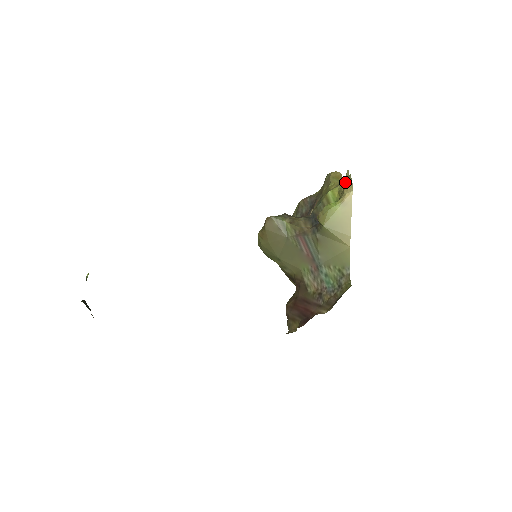
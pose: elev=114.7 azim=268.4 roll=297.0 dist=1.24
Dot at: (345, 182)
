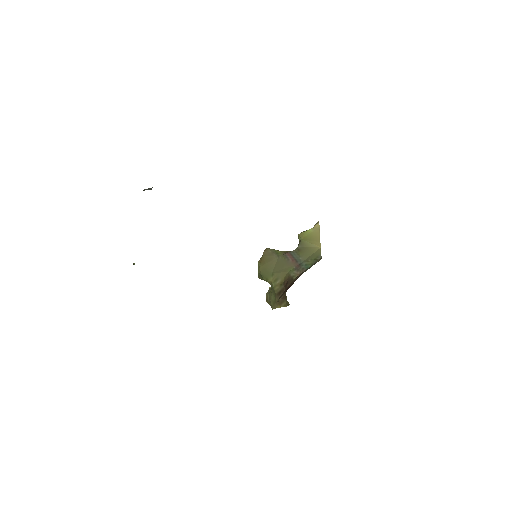
Dot at: occluded
